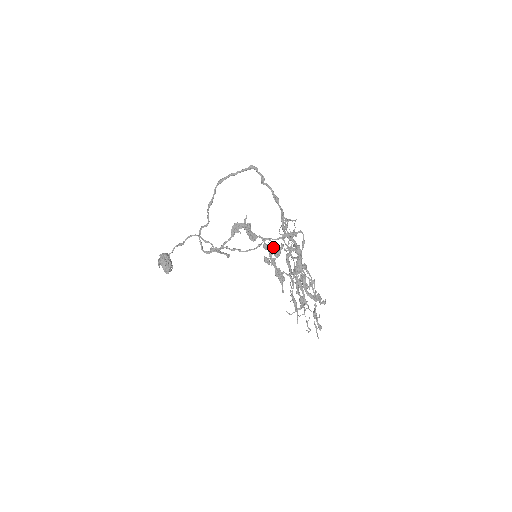
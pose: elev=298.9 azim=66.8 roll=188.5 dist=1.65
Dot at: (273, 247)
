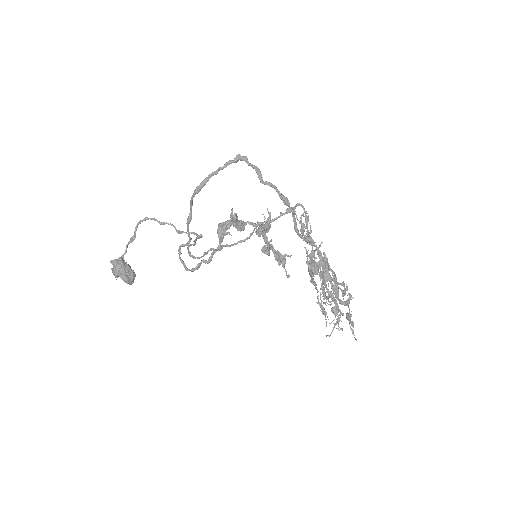
Dot at: occluded
